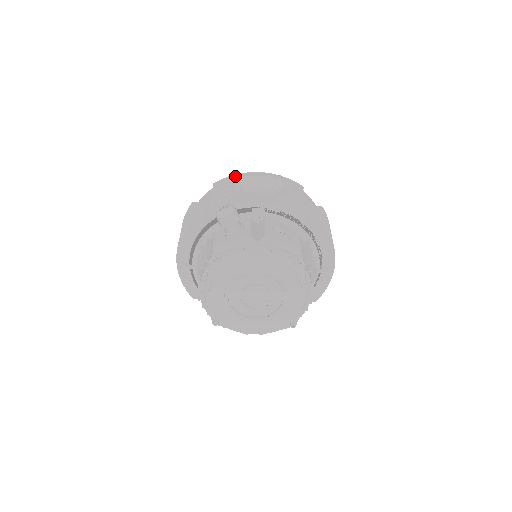
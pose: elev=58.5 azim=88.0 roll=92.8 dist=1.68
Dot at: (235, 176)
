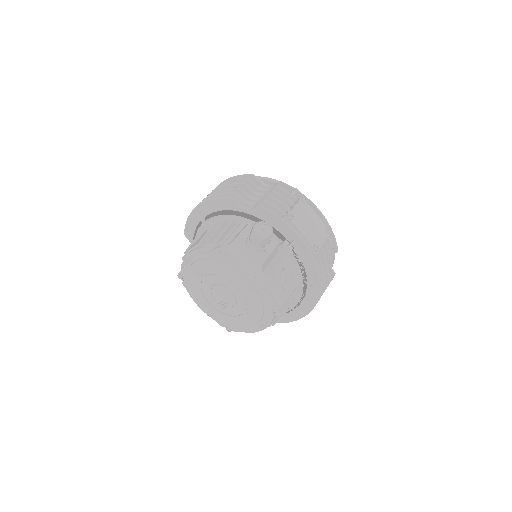
Dot at: (302, 195)
